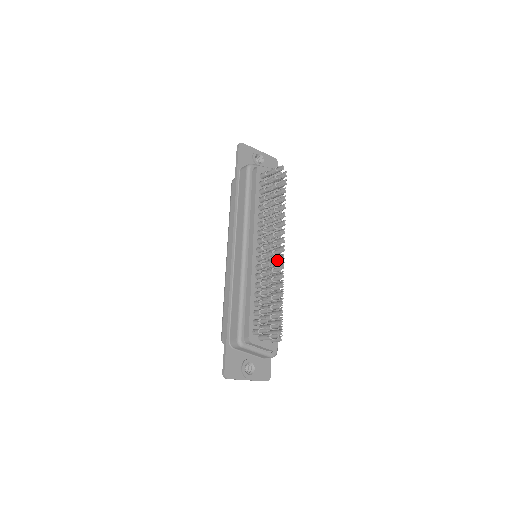
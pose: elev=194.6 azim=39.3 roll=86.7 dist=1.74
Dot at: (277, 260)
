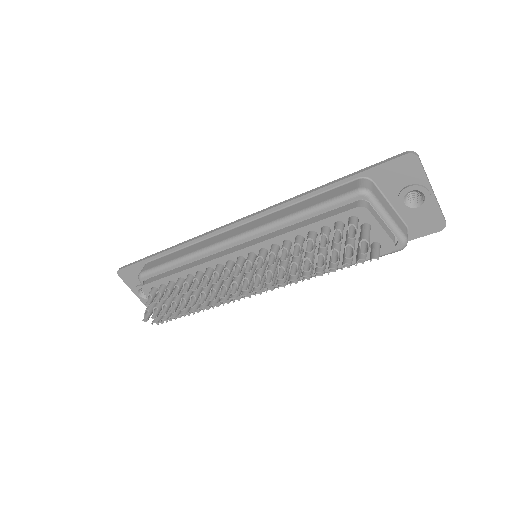
Dot at: (227, 291)
